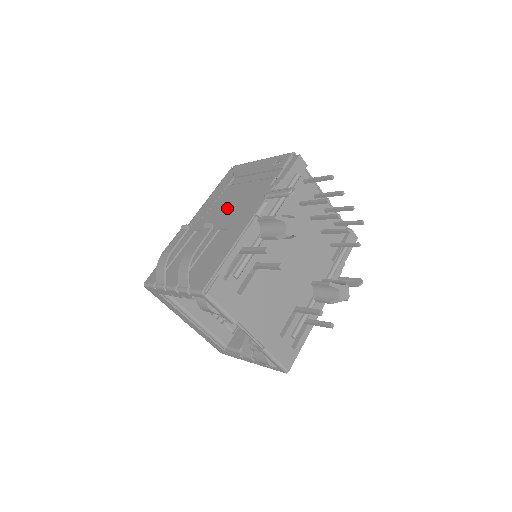
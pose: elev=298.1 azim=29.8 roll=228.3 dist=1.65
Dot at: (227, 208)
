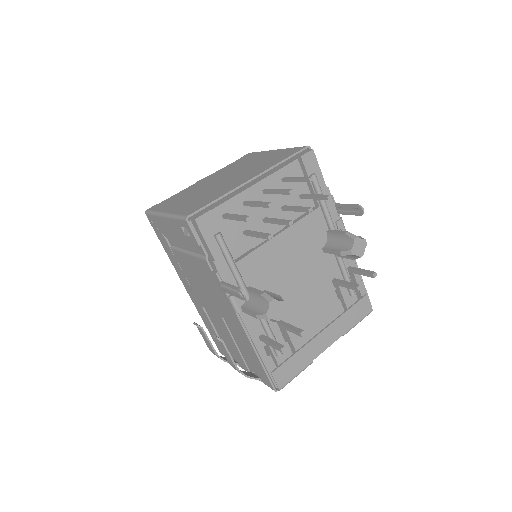
Dot at: (202, 289)
